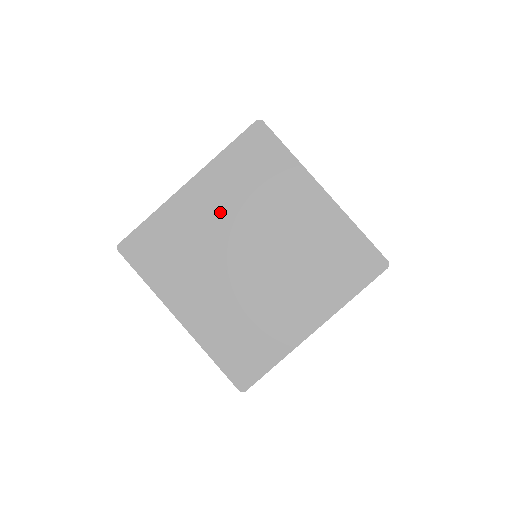
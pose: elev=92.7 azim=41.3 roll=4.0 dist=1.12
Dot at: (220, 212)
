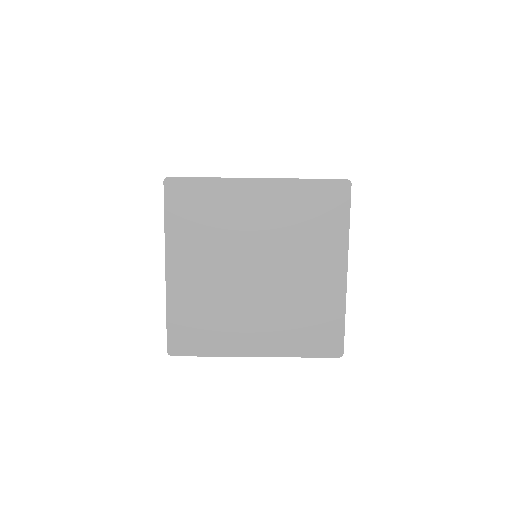
Dot at: (207, 265)
